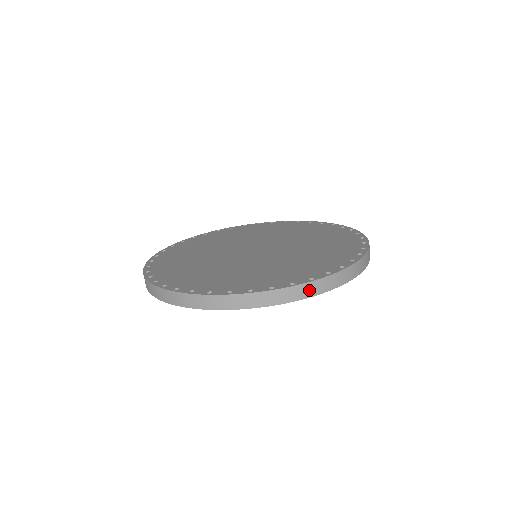
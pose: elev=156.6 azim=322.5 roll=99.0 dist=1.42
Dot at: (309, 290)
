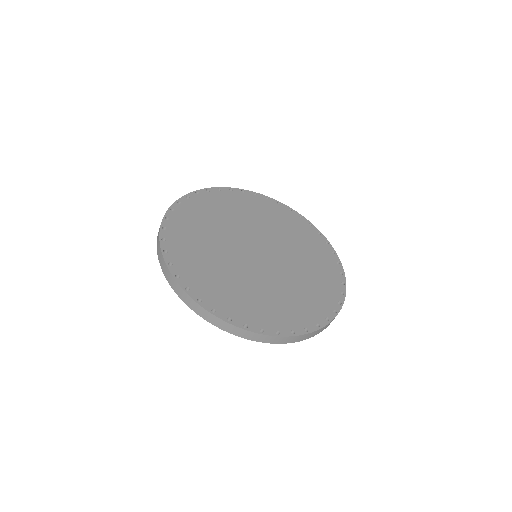
Dot at: occluded
